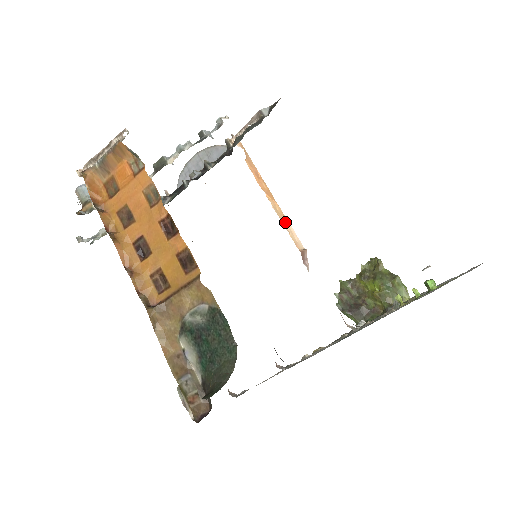
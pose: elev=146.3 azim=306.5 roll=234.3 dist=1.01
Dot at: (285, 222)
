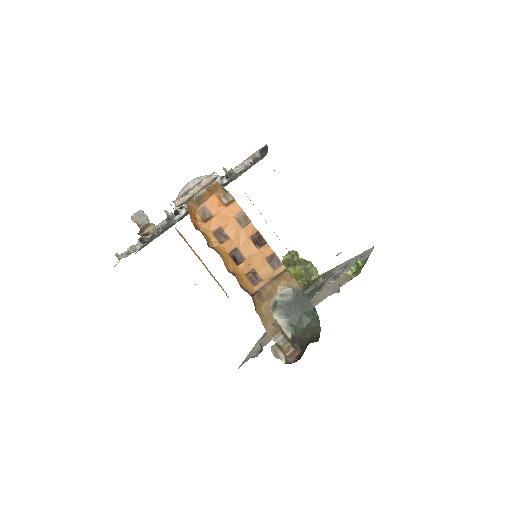
Dot at: occluded
